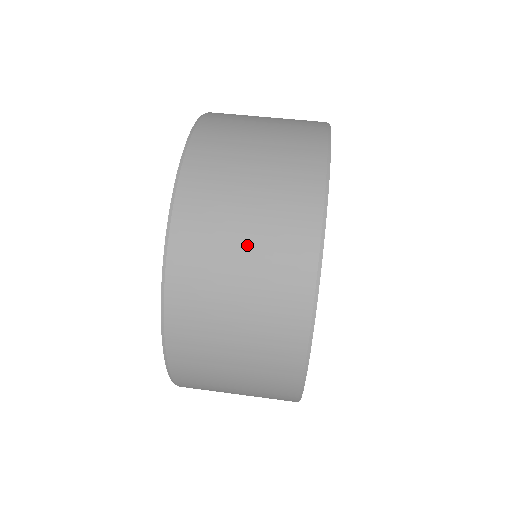
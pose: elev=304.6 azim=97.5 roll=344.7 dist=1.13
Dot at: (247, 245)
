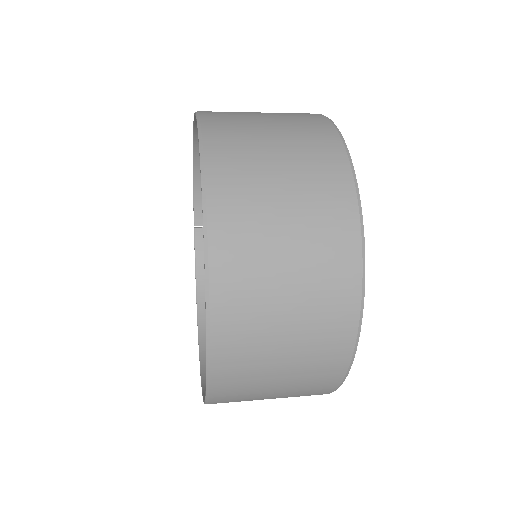
Dot at: (284, 171)
